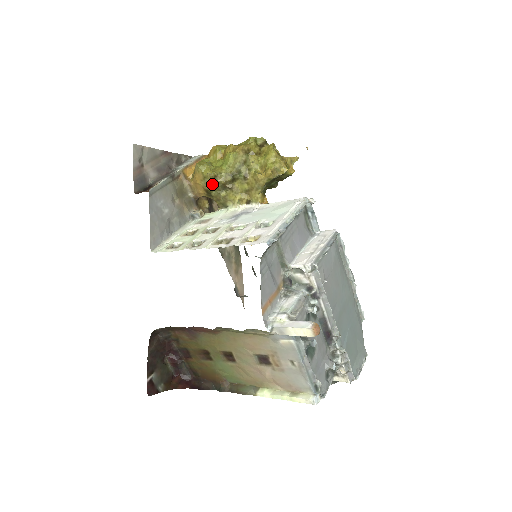
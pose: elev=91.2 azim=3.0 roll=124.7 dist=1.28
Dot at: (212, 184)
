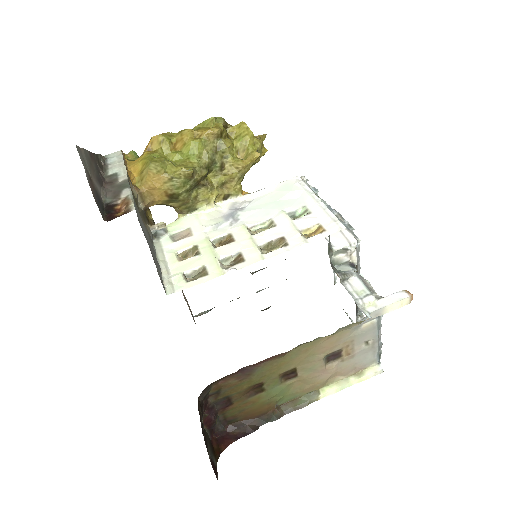
Dot at: (185, 184)
